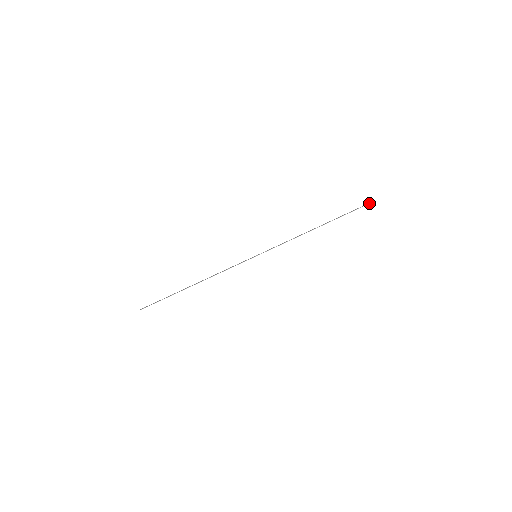
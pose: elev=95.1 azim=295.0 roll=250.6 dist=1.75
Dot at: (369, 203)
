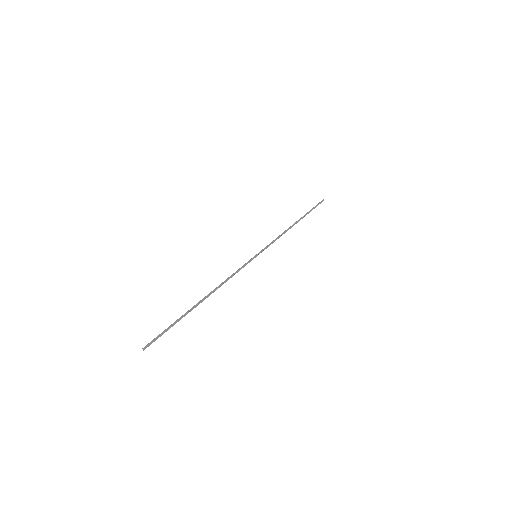
Dot at: (323, 199)
